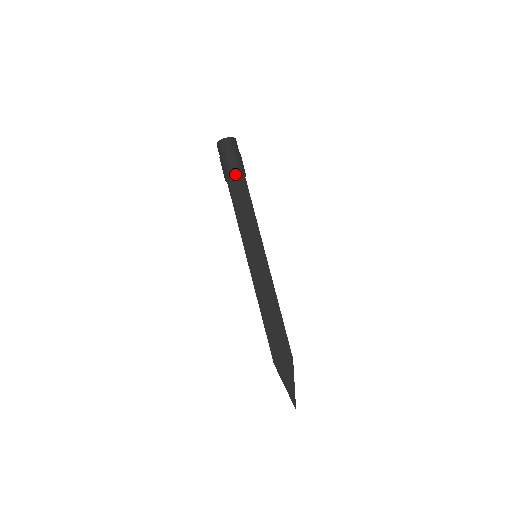
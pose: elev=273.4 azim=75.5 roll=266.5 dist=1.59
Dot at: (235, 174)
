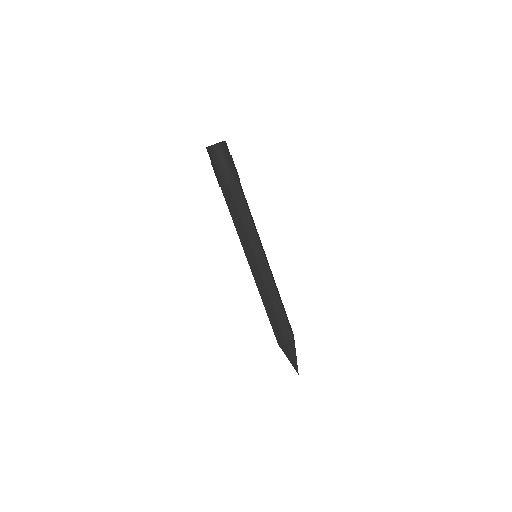
Dot at: (228, 183)
